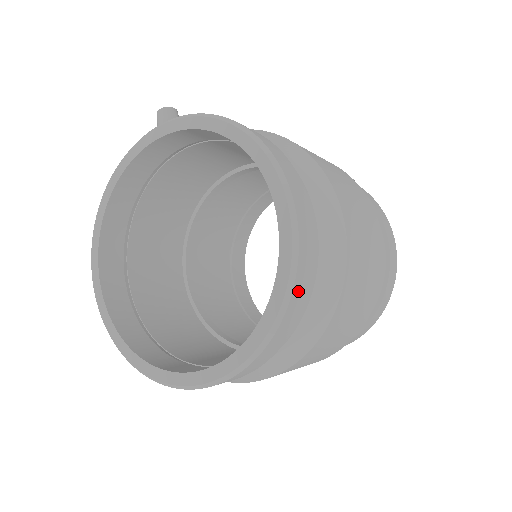
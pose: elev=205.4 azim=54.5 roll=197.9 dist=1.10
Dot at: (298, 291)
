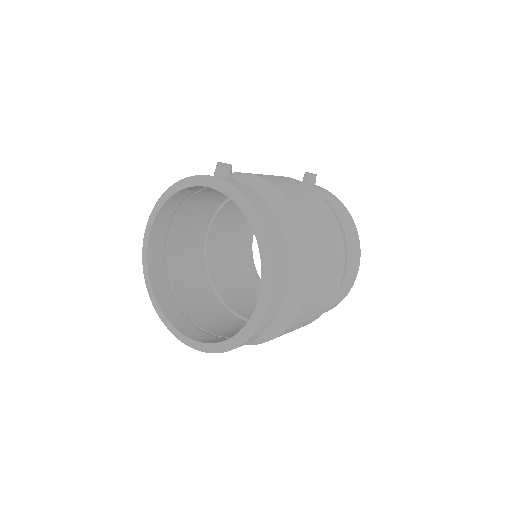
Dot at: (255, 334)
